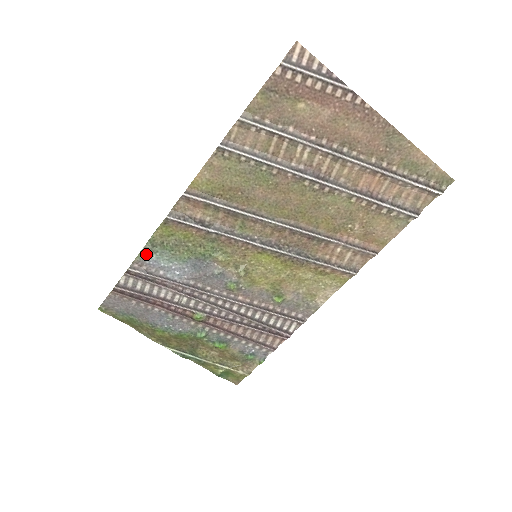
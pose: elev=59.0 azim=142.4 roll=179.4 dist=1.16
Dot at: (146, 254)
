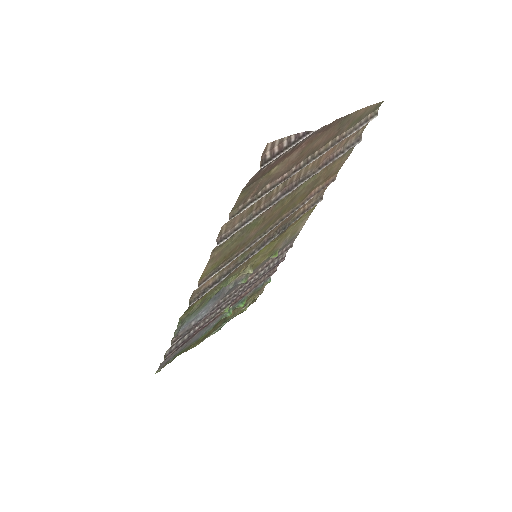
Dot at: (179, 329)
